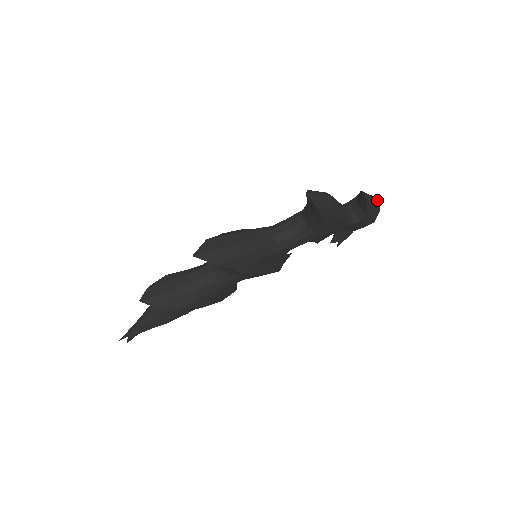
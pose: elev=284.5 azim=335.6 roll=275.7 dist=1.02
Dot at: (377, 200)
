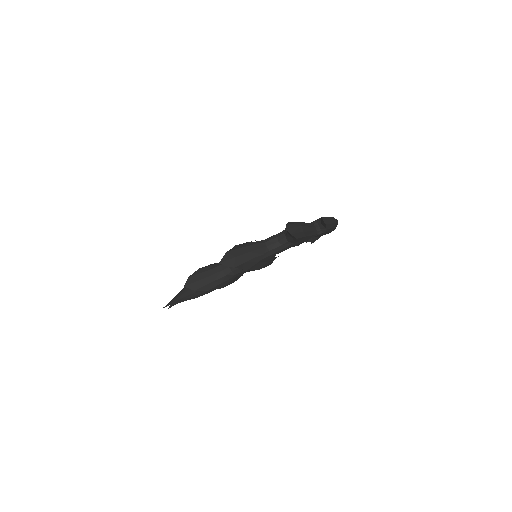
Dot at: (334, 220)
